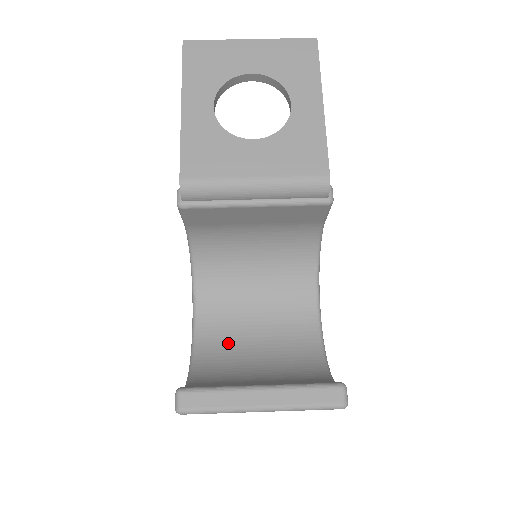
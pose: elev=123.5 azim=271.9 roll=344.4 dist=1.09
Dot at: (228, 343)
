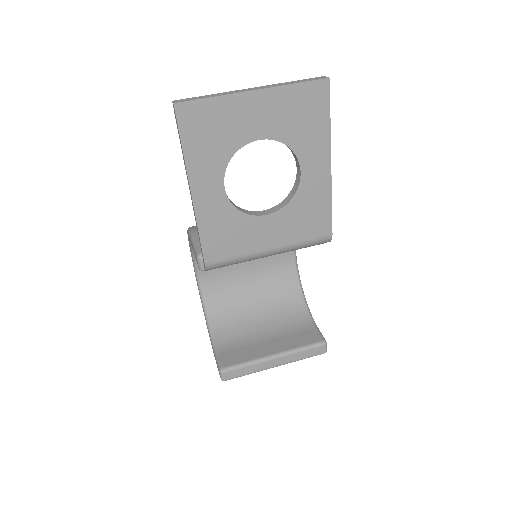
Dot at: (229, 290)
